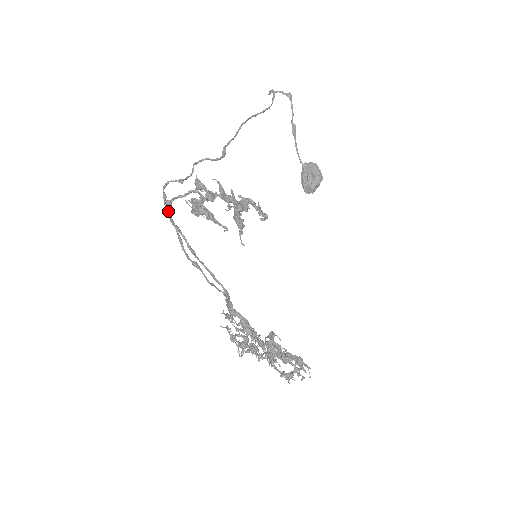
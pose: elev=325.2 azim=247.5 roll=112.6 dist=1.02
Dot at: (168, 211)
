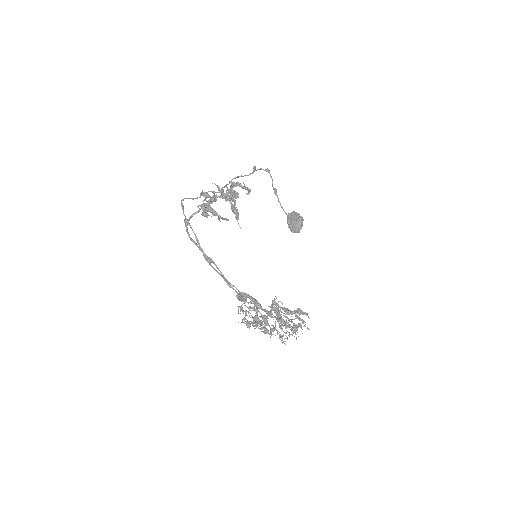
Dot at: (187, 228)
